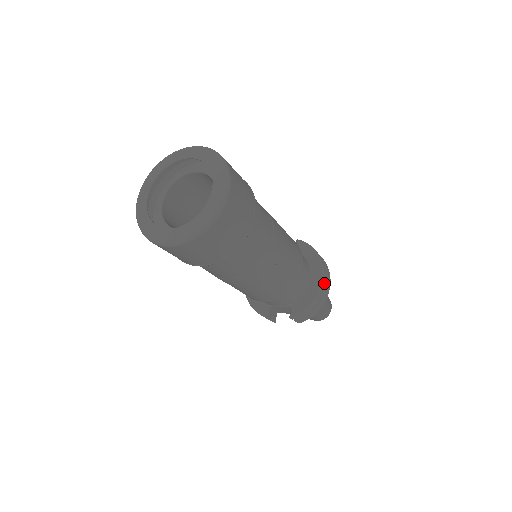
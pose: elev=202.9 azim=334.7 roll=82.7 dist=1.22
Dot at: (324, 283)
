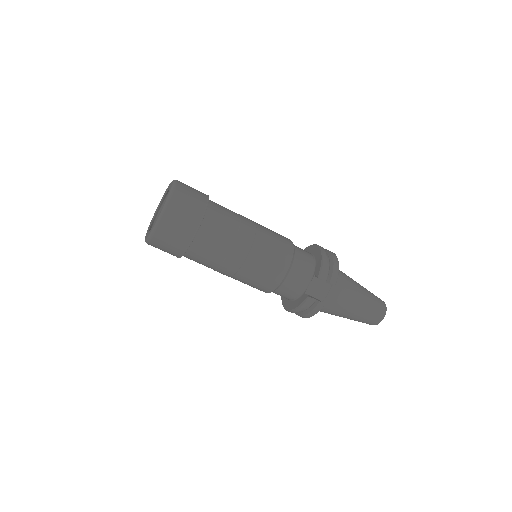
Dot at: (322, 248)
